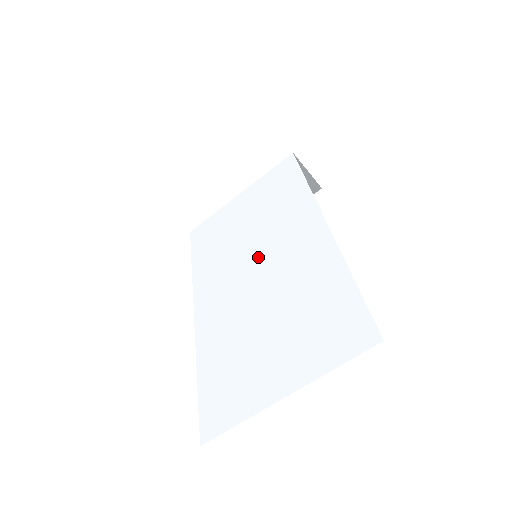
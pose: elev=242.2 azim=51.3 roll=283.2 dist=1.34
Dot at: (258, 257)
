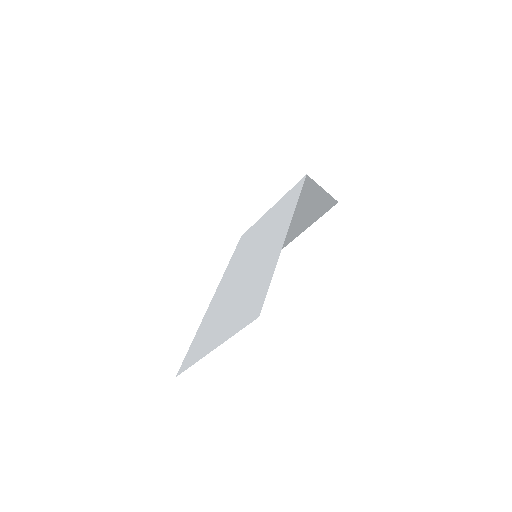
Dot at: (252, 257)
